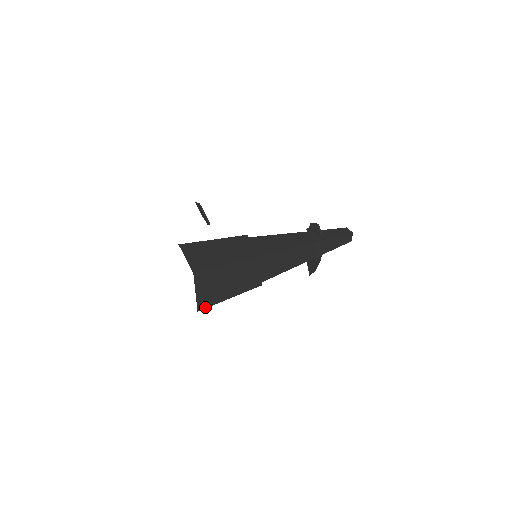
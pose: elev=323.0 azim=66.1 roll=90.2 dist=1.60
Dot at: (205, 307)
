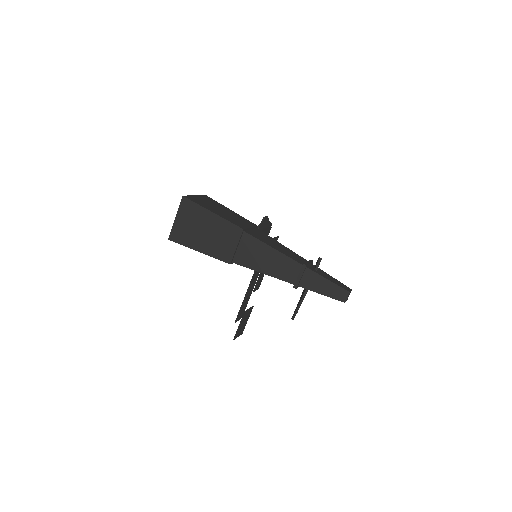
Dot at: (176, 241)
